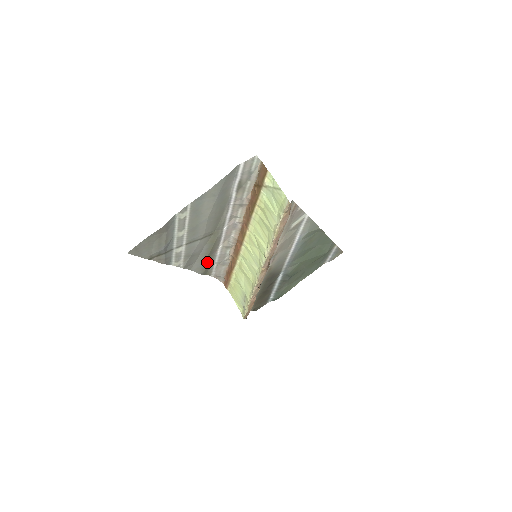
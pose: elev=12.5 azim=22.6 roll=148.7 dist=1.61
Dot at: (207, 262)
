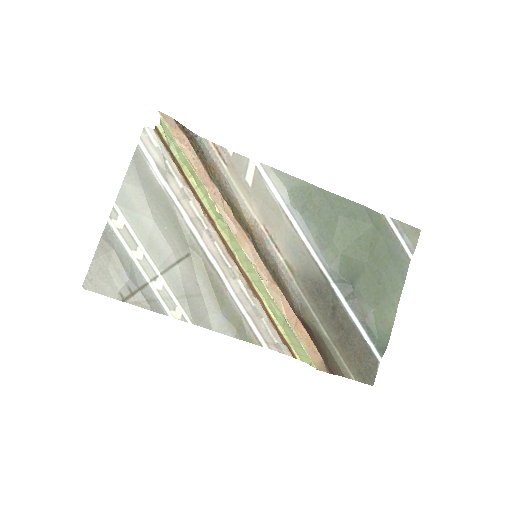
Dot at: (228, 313)
